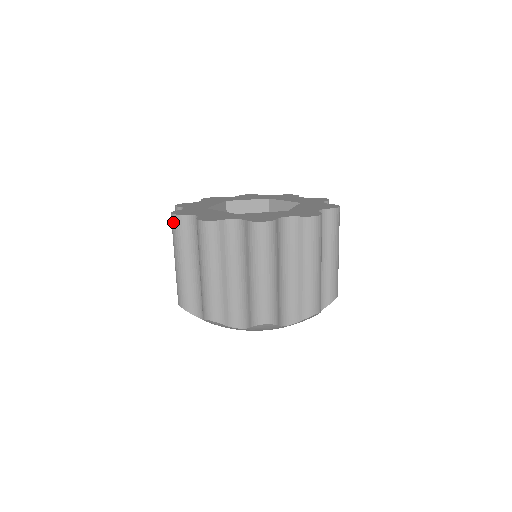
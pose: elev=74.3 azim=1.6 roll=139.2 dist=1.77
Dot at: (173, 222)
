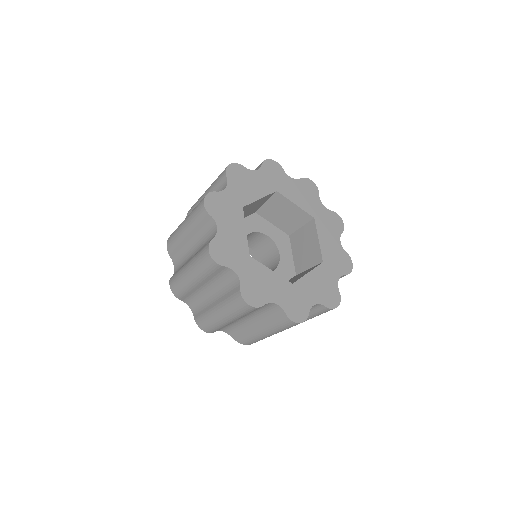
Dot at: (200, 207)
